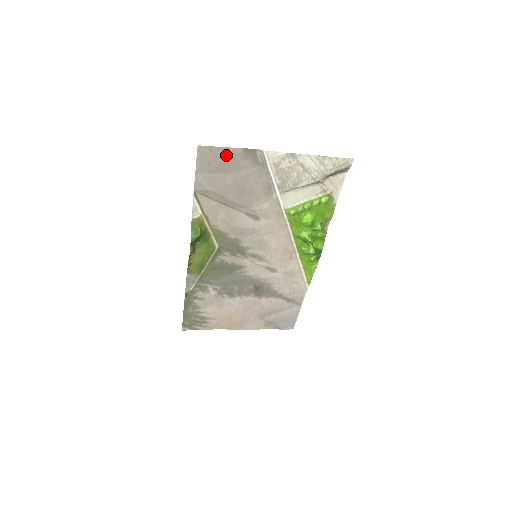
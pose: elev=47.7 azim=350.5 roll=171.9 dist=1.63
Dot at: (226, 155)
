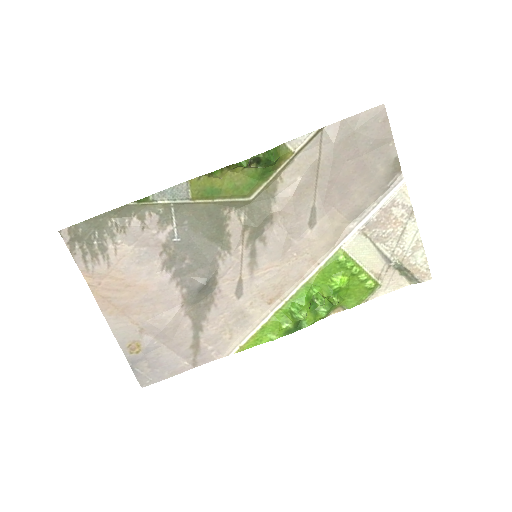
Dot at: (383, 142)
